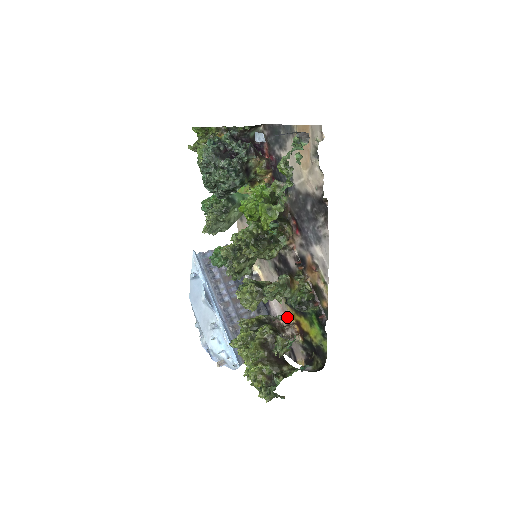
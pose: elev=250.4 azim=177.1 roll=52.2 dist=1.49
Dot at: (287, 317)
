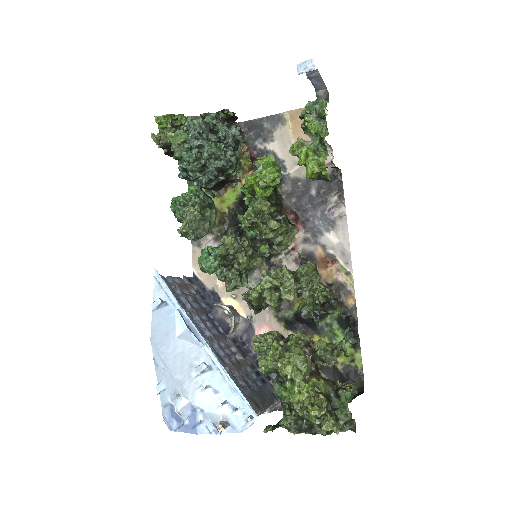
Dot at: occluded
